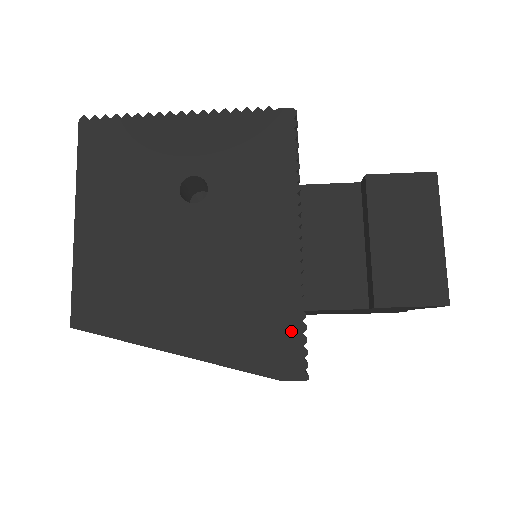
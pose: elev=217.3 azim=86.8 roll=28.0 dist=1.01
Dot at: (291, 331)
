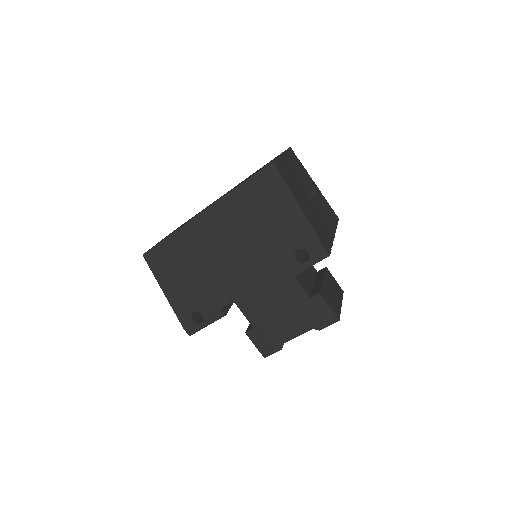
Dot at: (328, 243)
